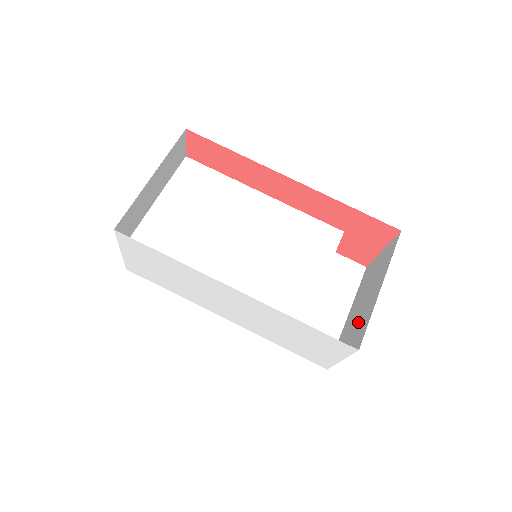
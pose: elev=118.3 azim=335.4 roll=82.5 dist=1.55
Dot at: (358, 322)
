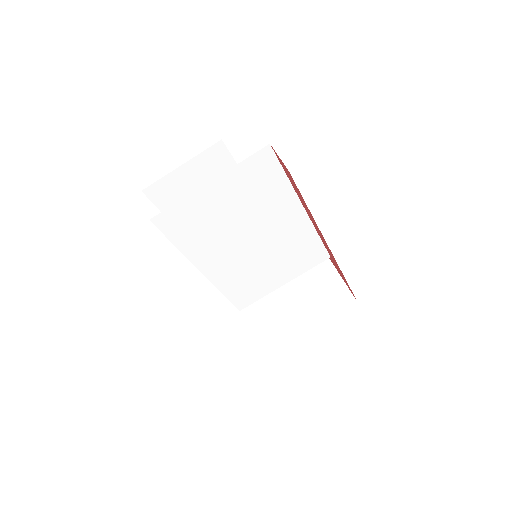
Dot at: (282, 317)
